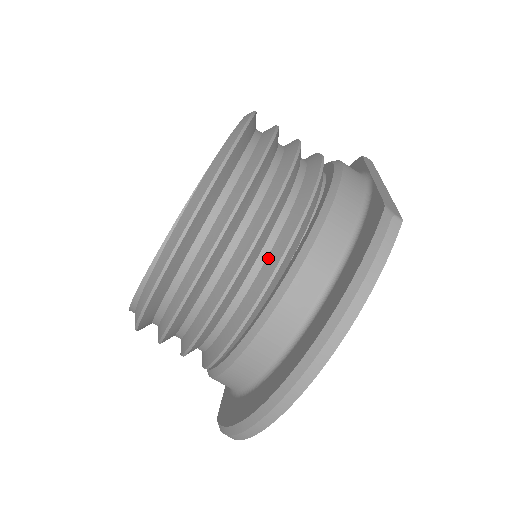
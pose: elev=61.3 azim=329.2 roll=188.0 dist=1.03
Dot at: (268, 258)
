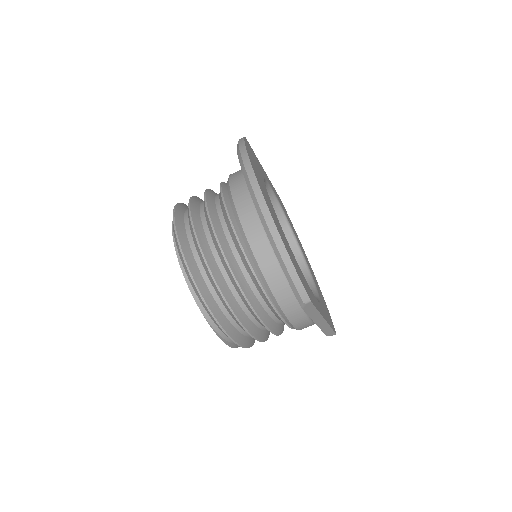
Dot at: (220, 202)
